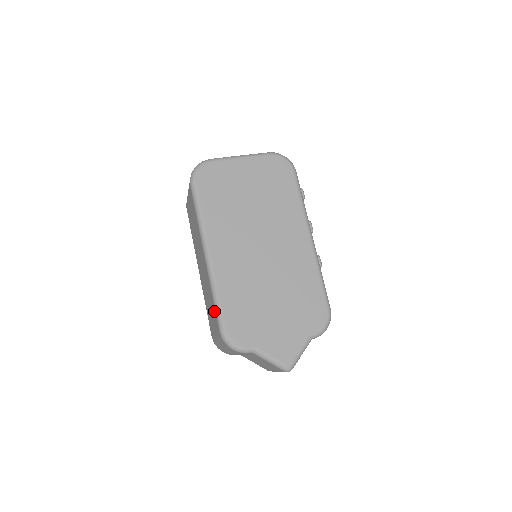
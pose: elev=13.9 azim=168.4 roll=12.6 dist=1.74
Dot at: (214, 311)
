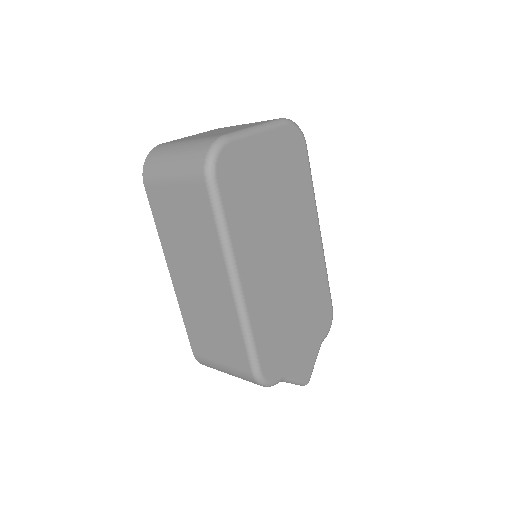
Dot at: (240, 348)
